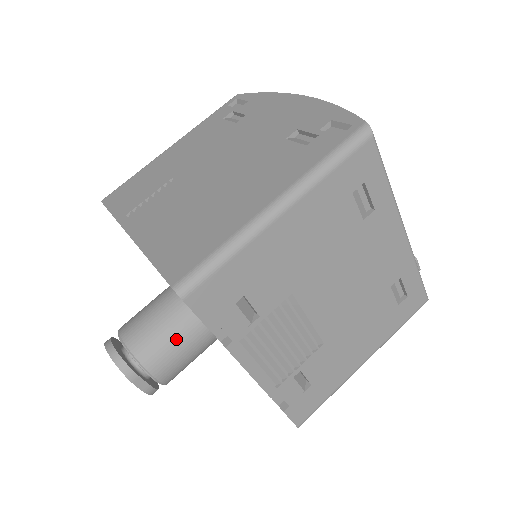
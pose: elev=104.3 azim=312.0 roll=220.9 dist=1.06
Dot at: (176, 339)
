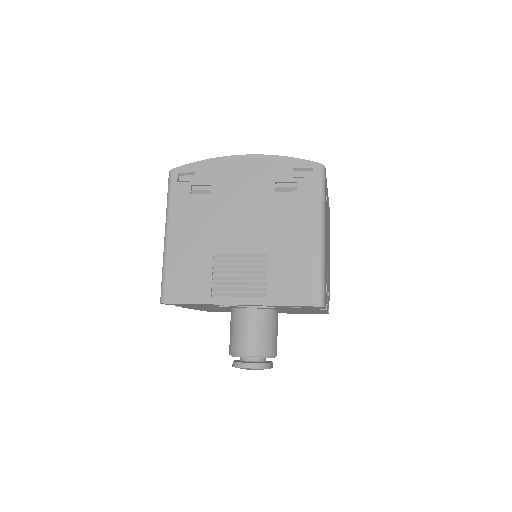
Dot at: (273, 330)
